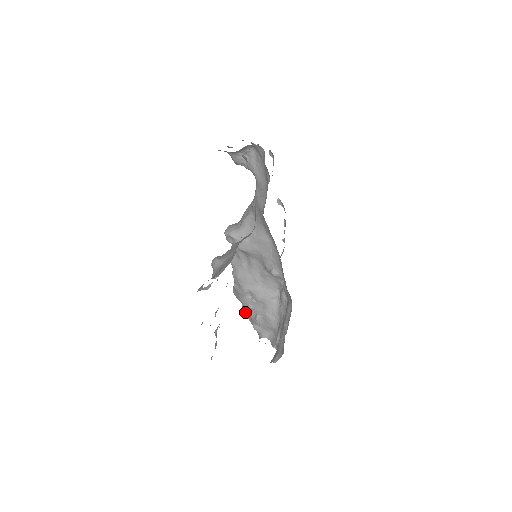
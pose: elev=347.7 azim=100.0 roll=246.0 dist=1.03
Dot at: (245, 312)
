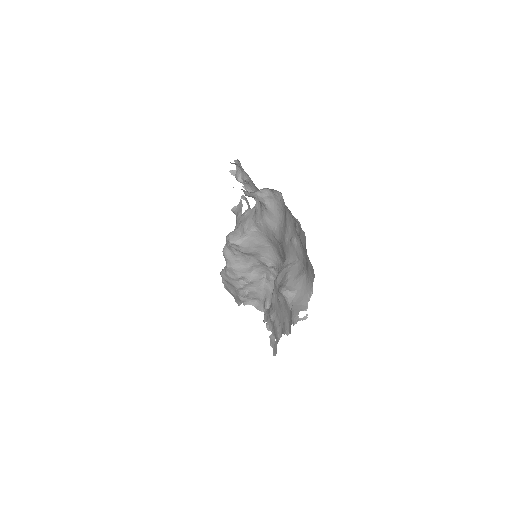
Dot at: (226, 287)
